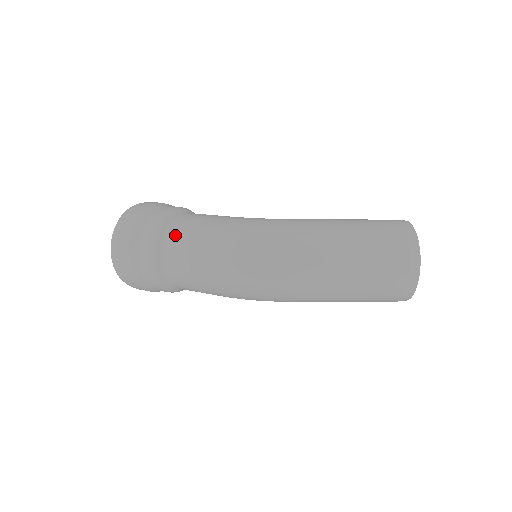
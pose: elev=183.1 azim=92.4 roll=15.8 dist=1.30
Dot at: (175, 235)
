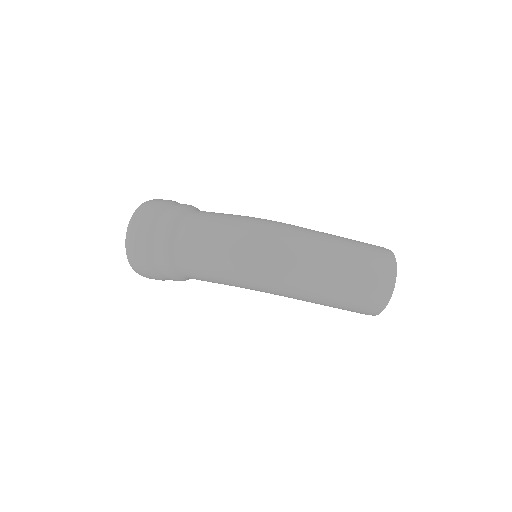
Dot at: (193, 218)
